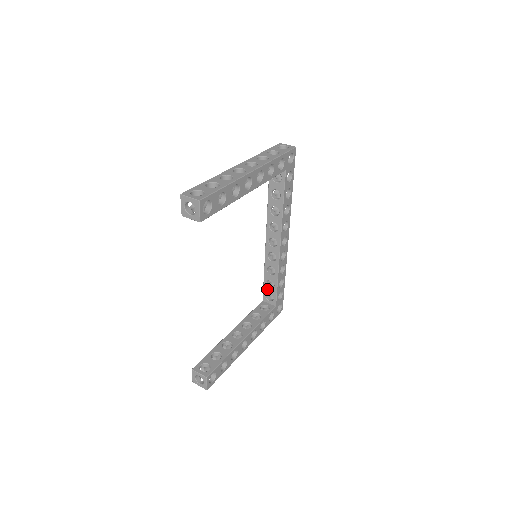
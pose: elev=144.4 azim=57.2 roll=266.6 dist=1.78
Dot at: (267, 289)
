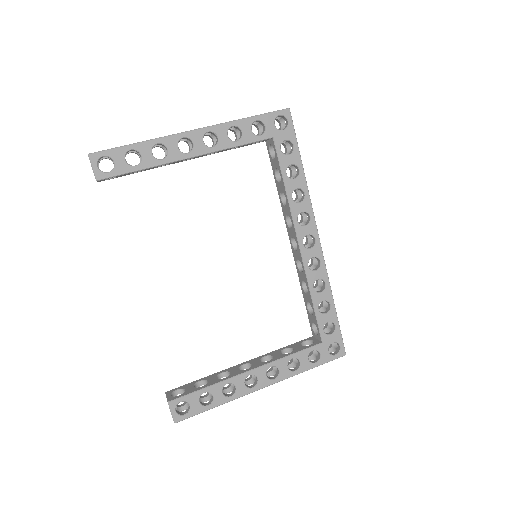
Dot at: (310, 317)
